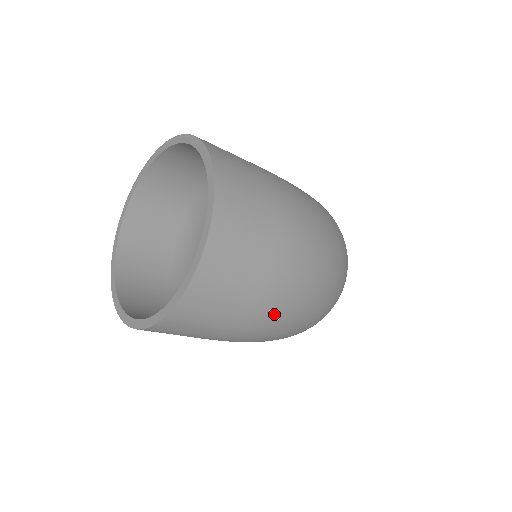
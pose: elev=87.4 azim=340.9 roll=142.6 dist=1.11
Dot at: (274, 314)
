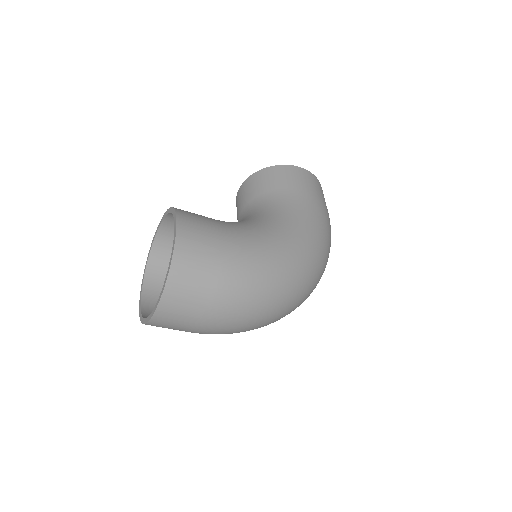
Dot at: occluded
